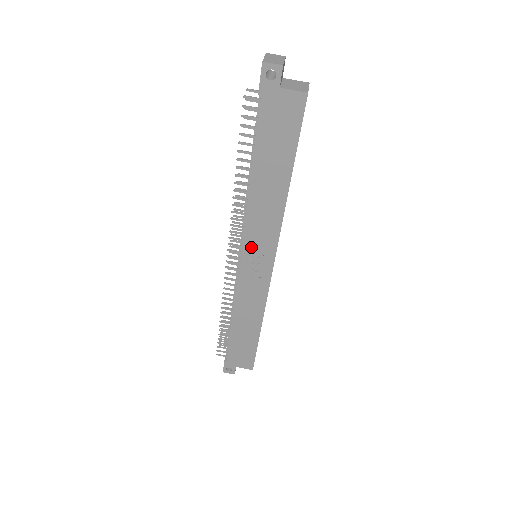
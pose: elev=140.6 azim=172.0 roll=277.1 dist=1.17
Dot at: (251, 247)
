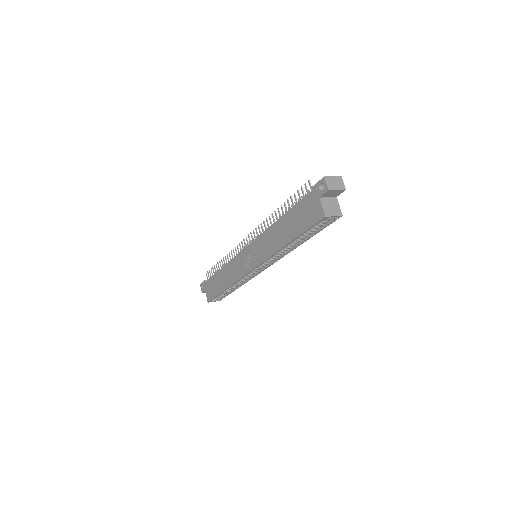
Dot at: (254, 248)
